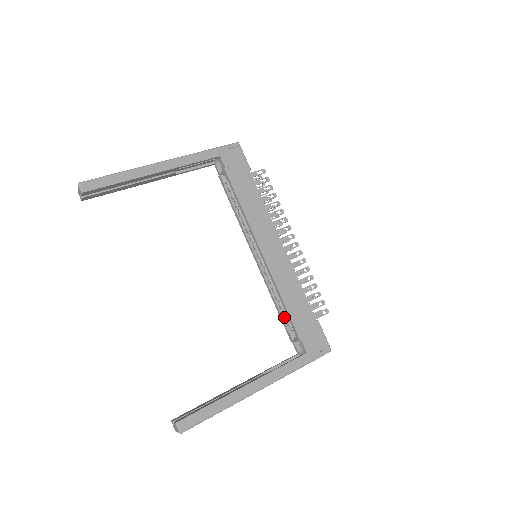
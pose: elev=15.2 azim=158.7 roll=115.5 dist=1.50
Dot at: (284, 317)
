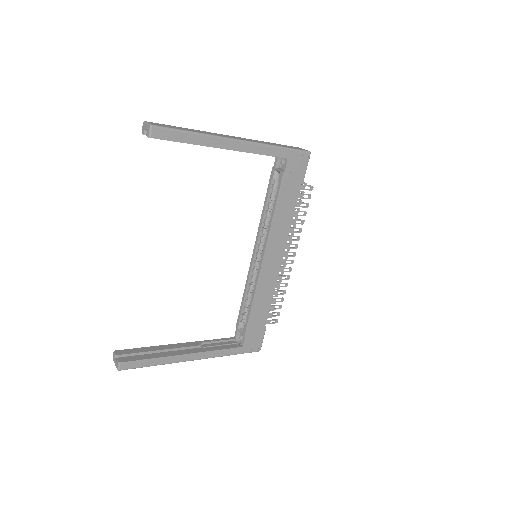
Dot at: (244, 309)
